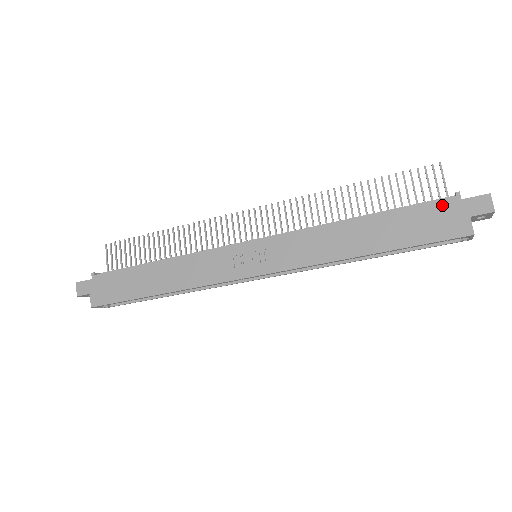
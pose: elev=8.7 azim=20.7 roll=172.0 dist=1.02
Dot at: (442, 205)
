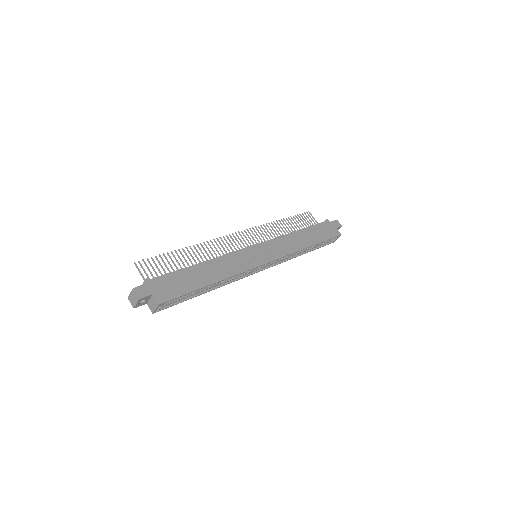
Dot at: (326, 224)
